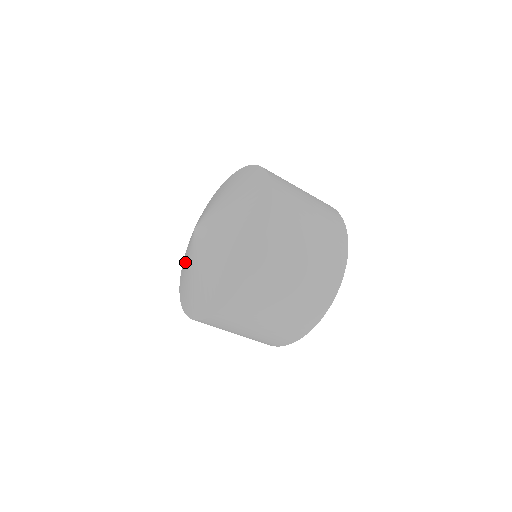
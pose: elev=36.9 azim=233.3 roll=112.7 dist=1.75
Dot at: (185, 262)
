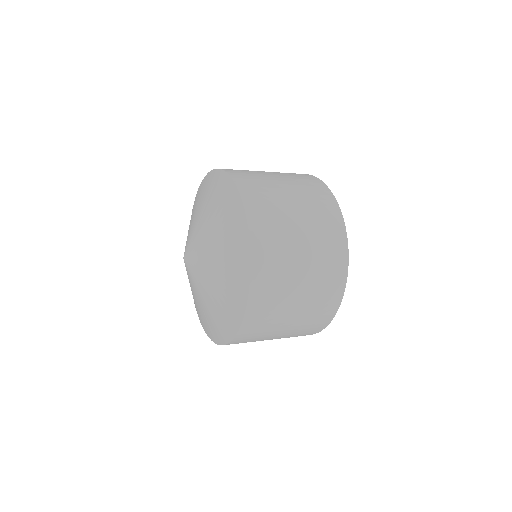
Dot at: occluded
